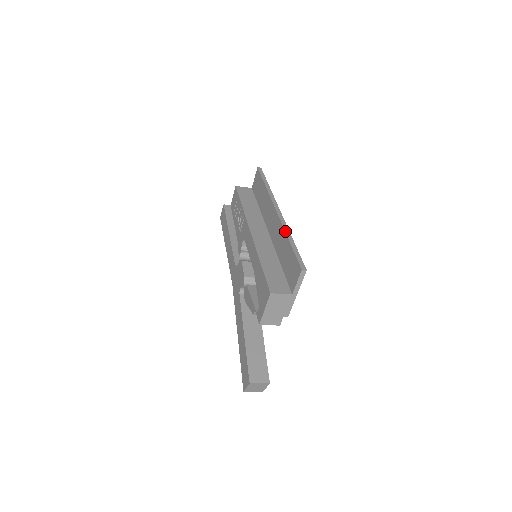
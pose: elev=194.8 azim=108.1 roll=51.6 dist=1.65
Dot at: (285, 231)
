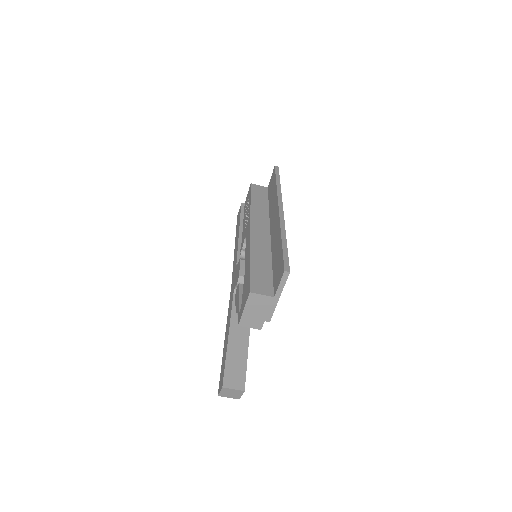
Dot at: (281, 230)
